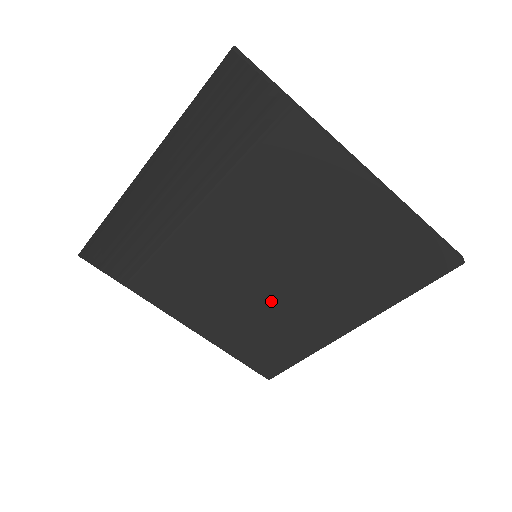
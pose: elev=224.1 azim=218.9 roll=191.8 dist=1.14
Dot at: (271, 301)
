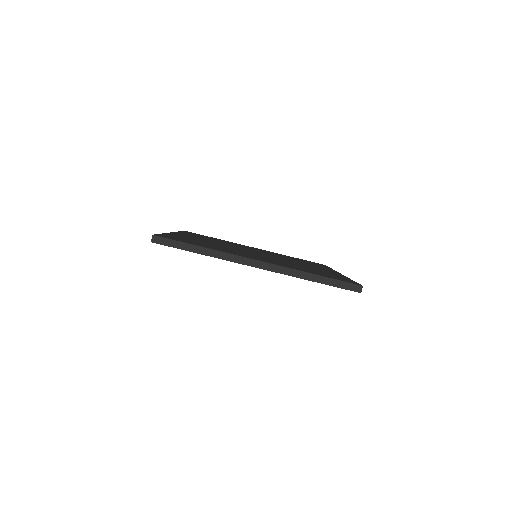
Dot at: occluded
